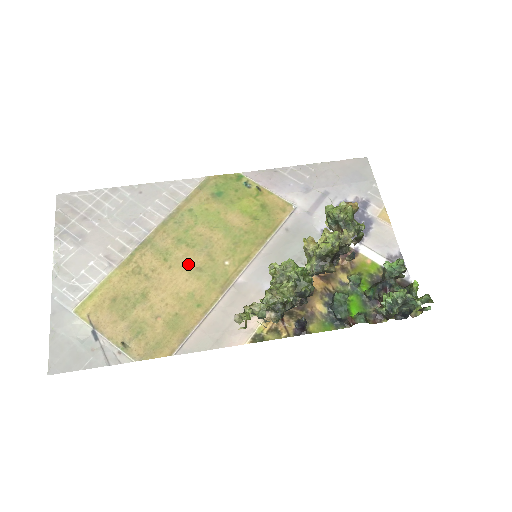
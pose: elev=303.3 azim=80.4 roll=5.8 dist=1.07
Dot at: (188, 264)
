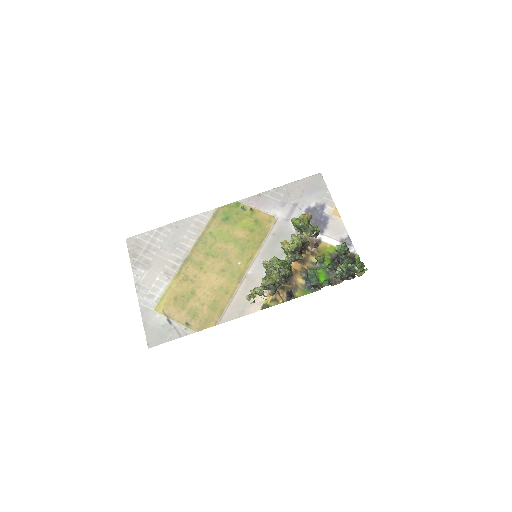
Dot at: (215, 268)
